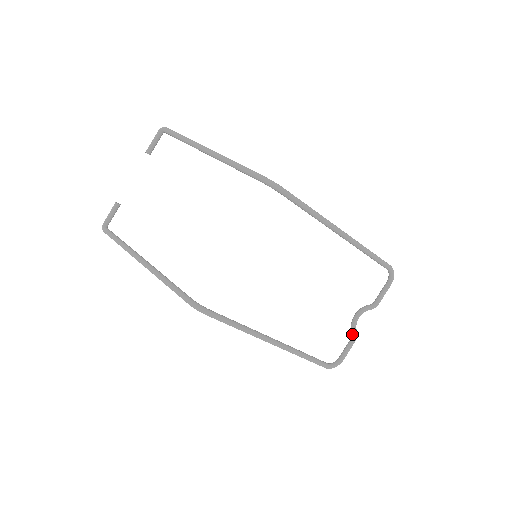
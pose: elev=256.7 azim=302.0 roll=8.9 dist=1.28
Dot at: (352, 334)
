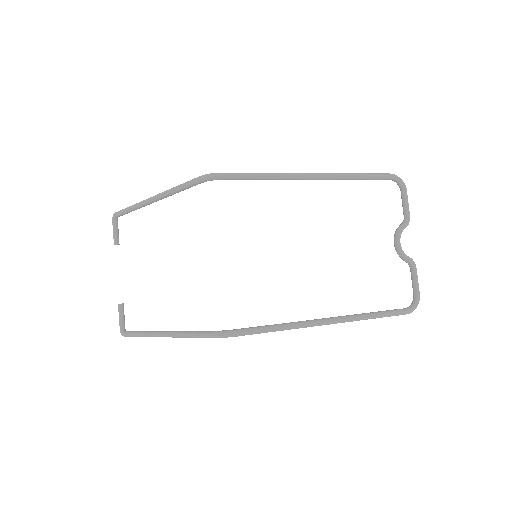
Dot at: occluded
